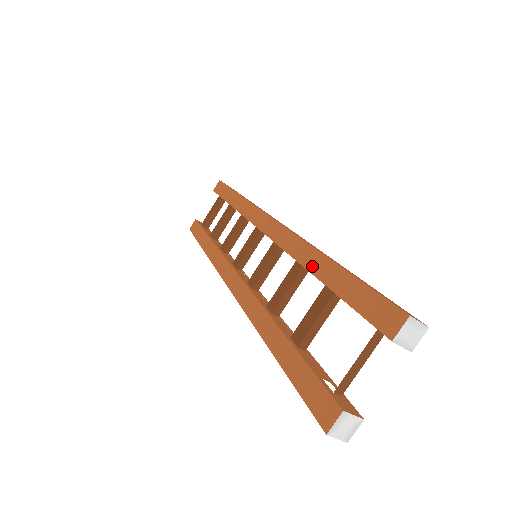
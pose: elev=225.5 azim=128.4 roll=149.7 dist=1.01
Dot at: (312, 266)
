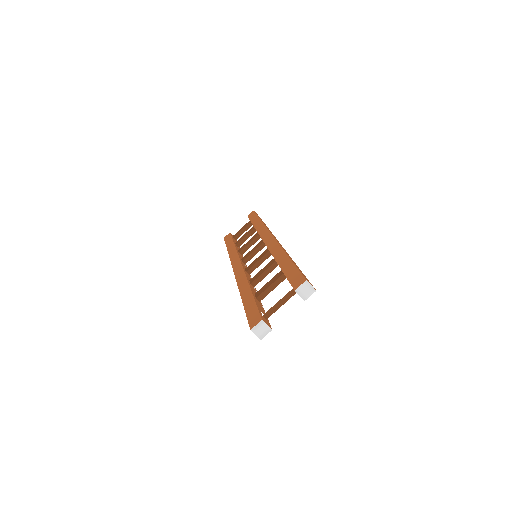
Dot at: (279, 259)
